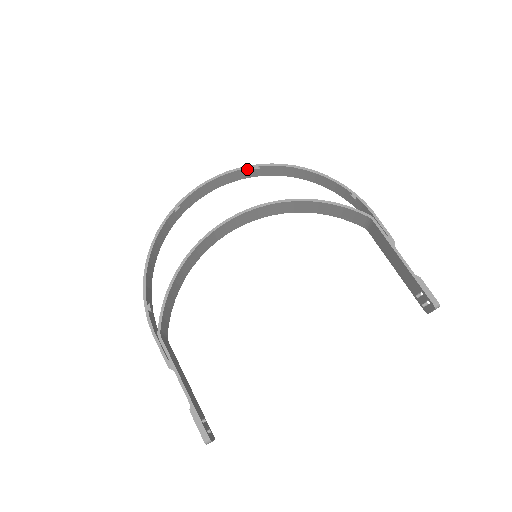
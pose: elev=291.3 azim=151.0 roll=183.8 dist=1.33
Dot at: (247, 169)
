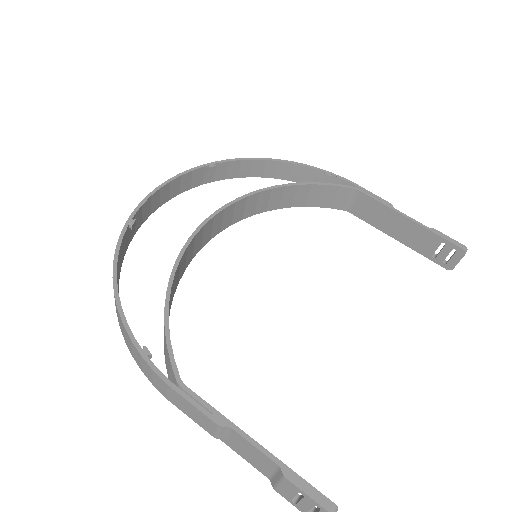
Dot at: (201, 169)
